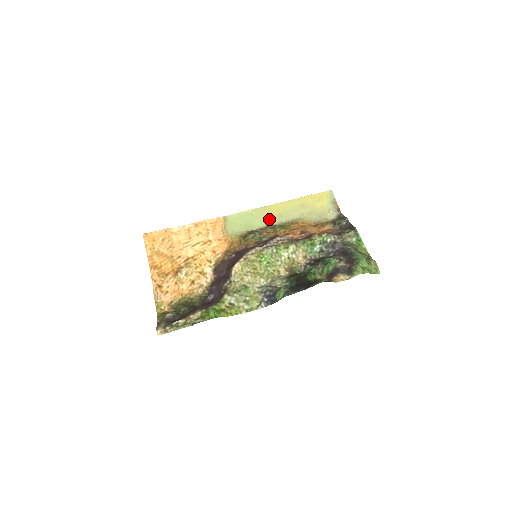
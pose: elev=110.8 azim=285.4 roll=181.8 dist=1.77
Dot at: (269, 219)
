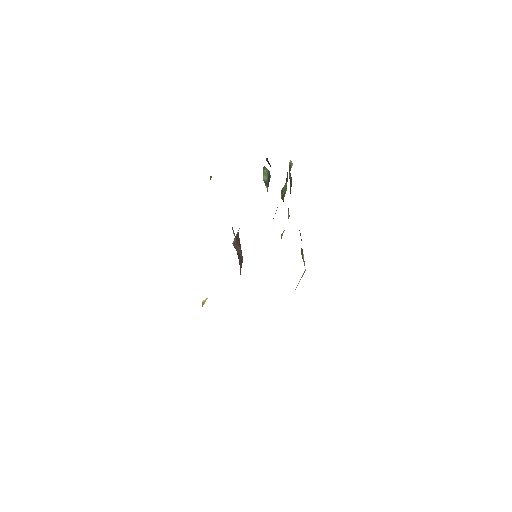
Dot at: occluded
